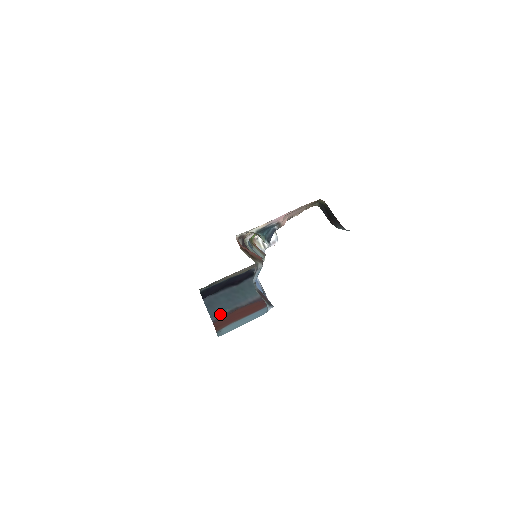
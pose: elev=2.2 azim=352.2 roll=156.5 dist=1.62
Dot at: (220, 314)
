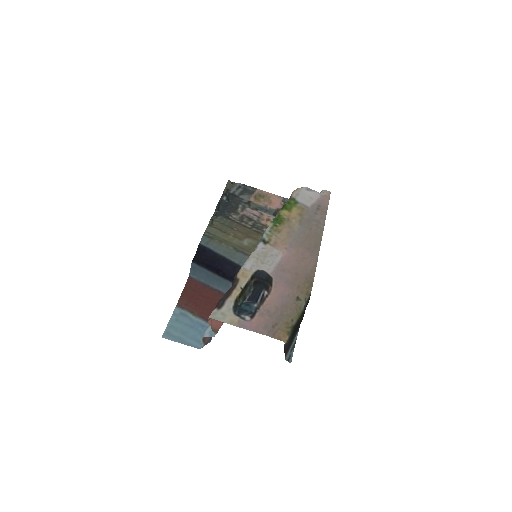
Dot at: (197, 277)
